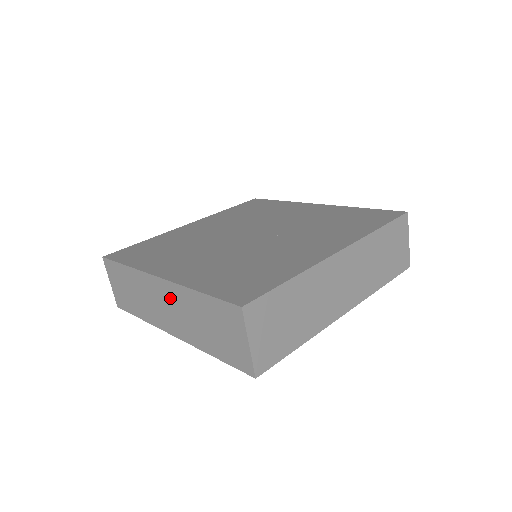
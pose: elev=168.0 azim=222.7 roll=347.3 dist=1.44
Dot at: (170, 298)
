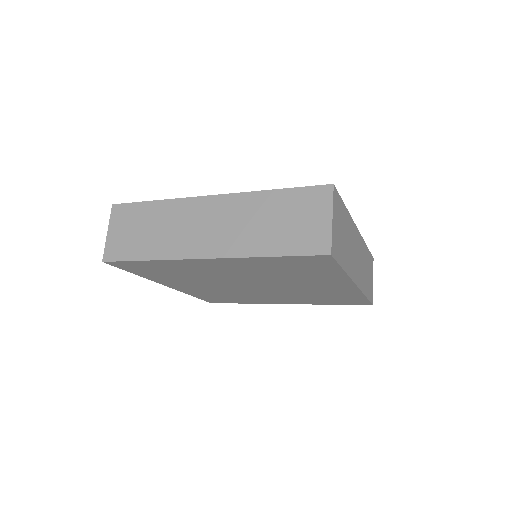
Dot at: (222, 212)
